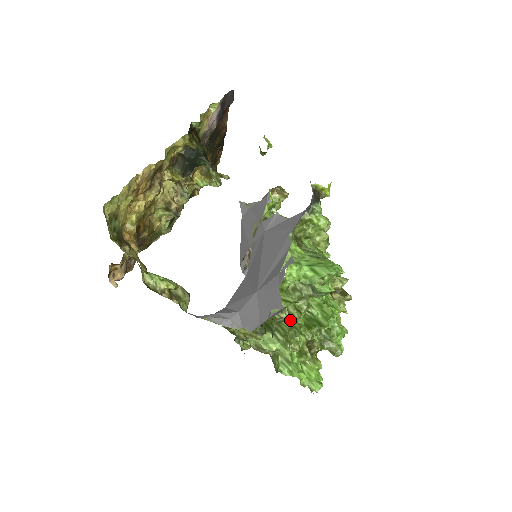
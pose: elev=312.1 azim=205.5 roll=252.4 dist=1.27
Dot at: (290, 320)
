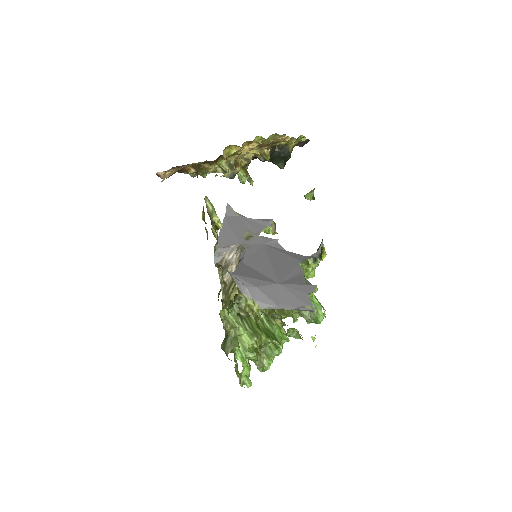
Dot at: occluded
